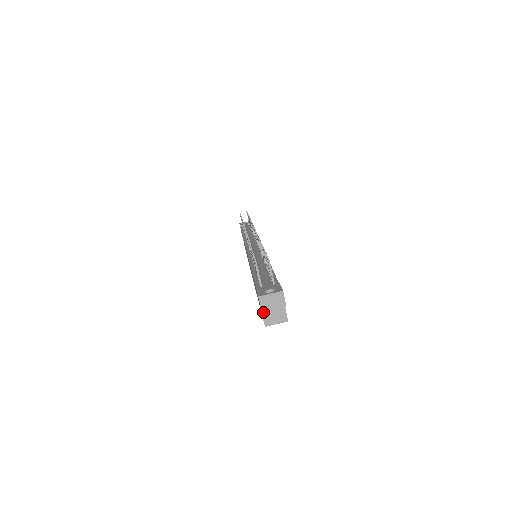
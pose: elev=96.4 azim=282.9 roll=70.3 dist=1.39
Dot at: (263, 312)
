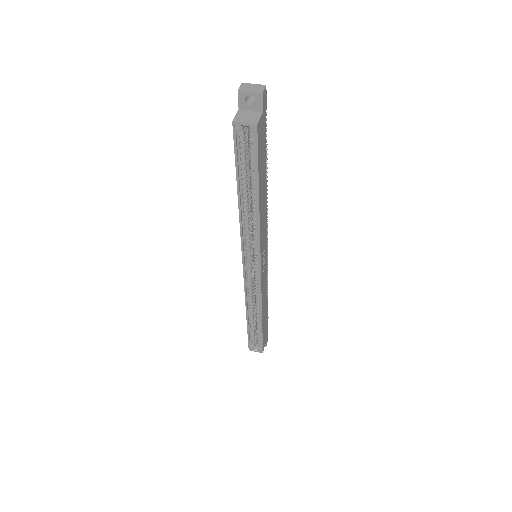
Dot at: (238, 113)
